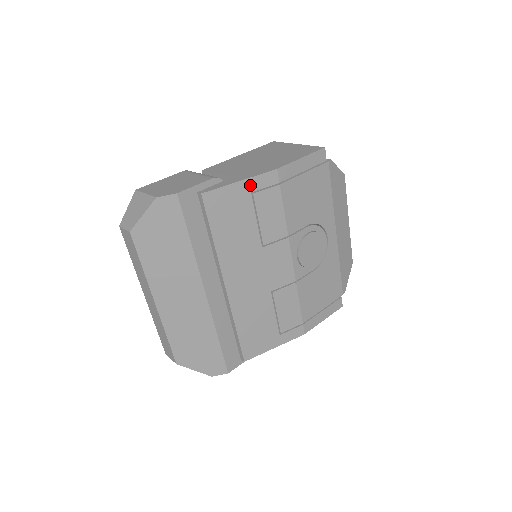
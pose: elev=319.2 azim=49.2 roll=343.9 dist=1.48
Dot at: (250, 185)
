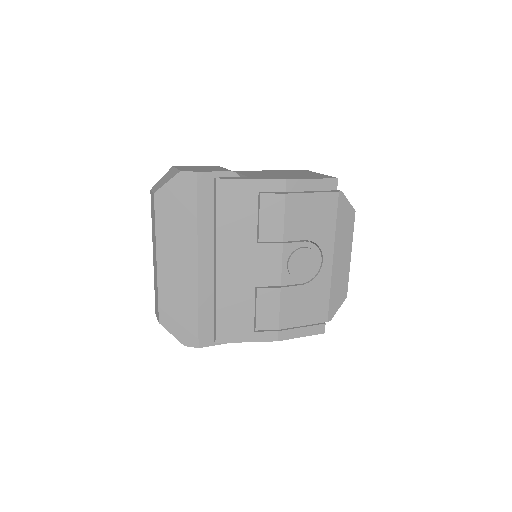
Dot at: (259, 185)
